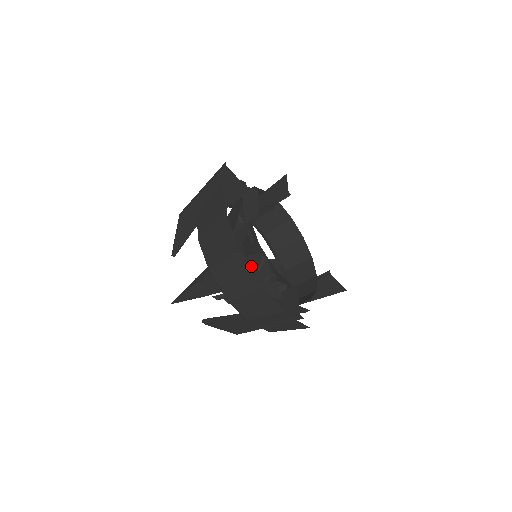
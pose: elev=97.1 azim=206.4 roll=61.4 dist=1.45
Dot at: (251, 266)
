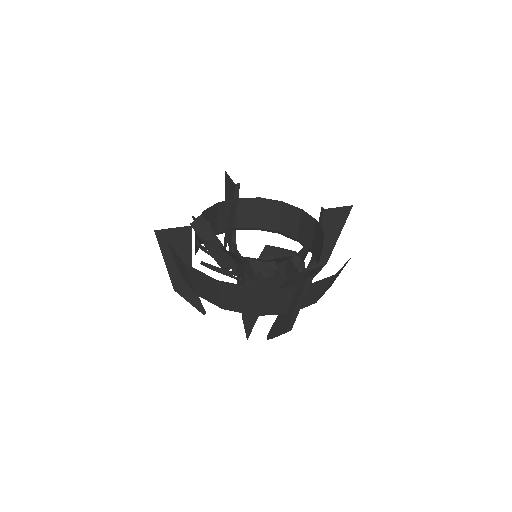
Dot at: (249, 274)
